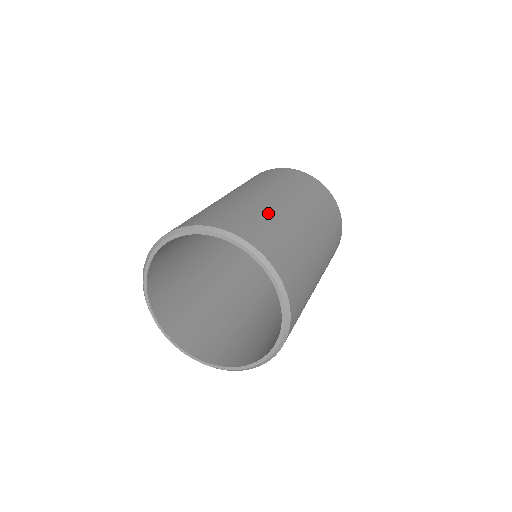
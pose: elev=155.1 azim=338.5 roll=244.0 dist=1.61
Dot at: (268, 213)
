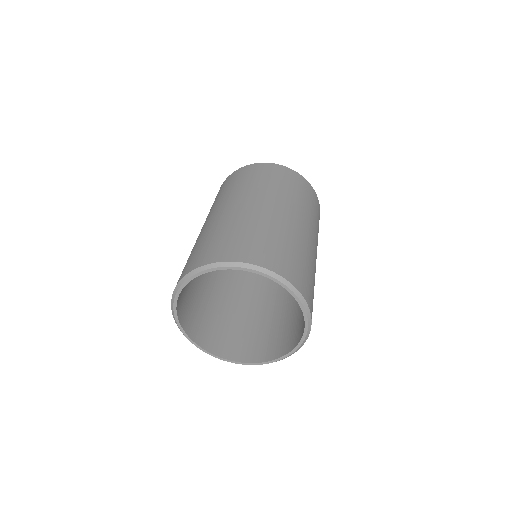
Dot at: occluded
